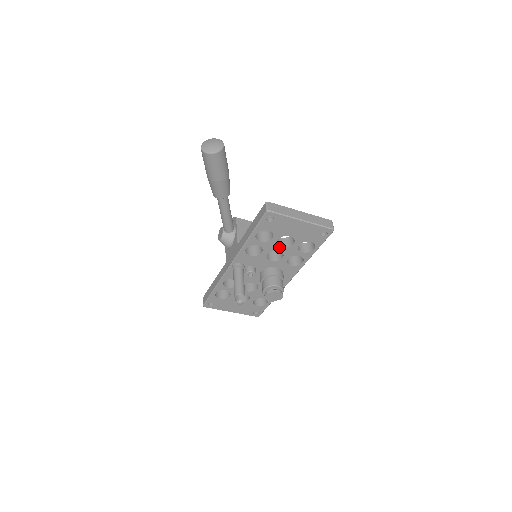
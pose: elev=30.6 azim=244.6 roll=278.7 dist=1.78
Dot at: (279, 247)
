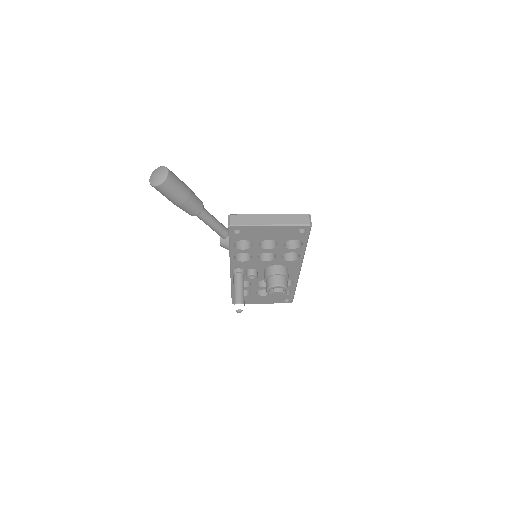
Dot at: (265, 250)
